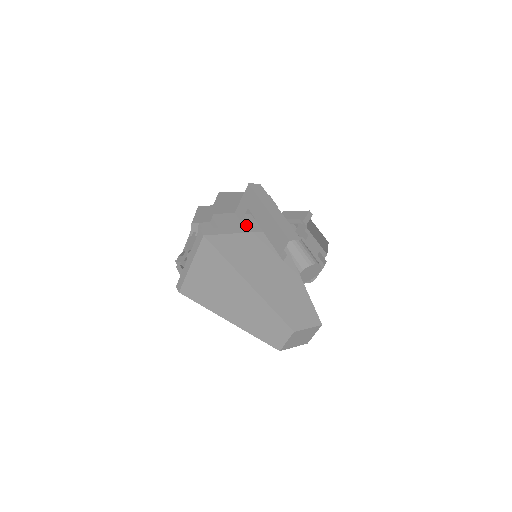
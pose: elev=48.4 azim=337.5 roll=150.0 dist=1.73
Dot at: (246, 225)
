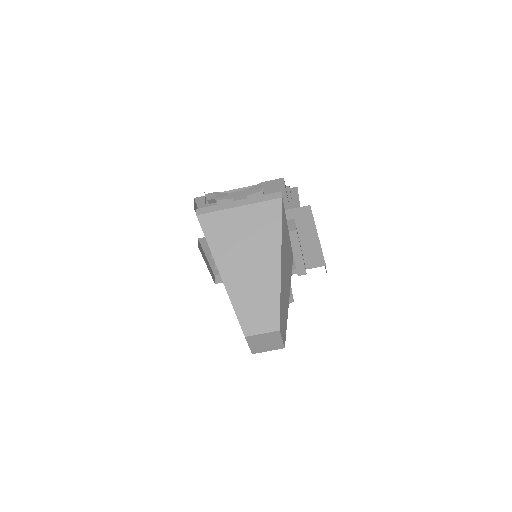
Dot at: occluded
